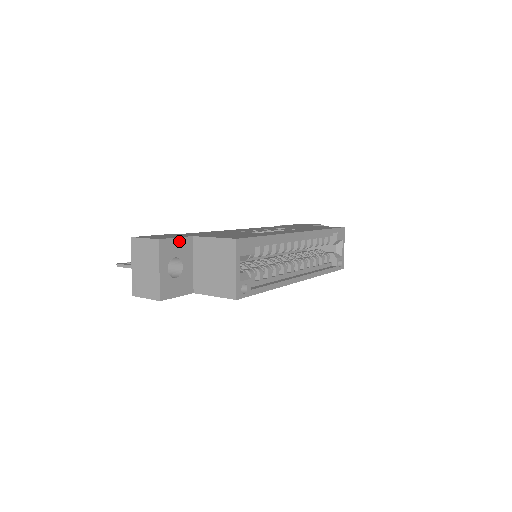
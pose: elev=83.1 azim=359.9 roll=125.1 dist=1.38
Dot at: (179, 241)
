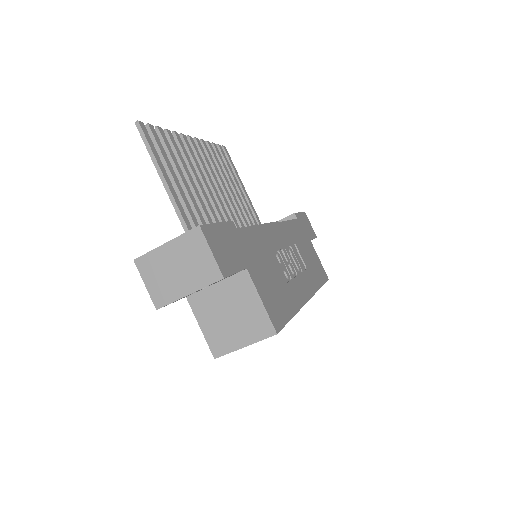
Dot at: occluded
